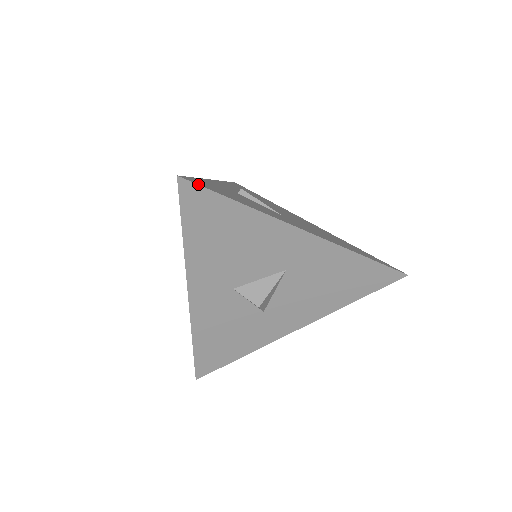
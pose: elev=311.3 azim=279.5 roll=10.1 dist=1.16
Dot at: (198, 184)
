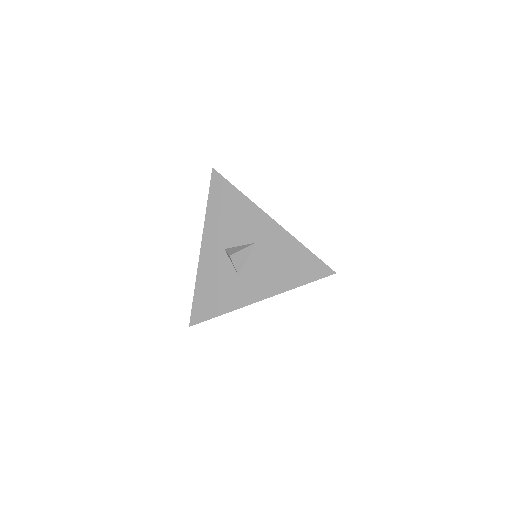
Dot at: occluded
